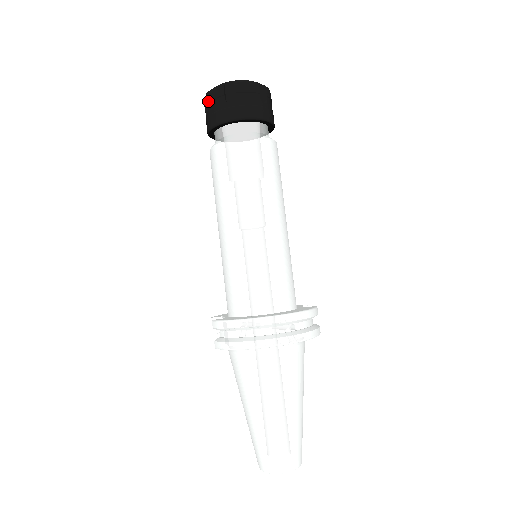
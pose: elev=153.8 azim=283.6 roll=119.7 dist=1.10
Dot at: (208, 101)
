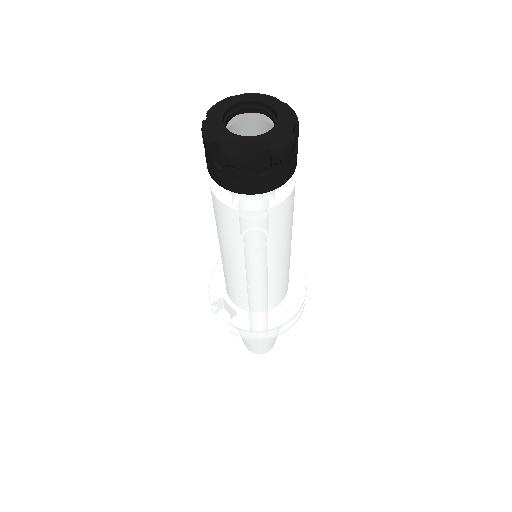
Dot at: (226, 164)
